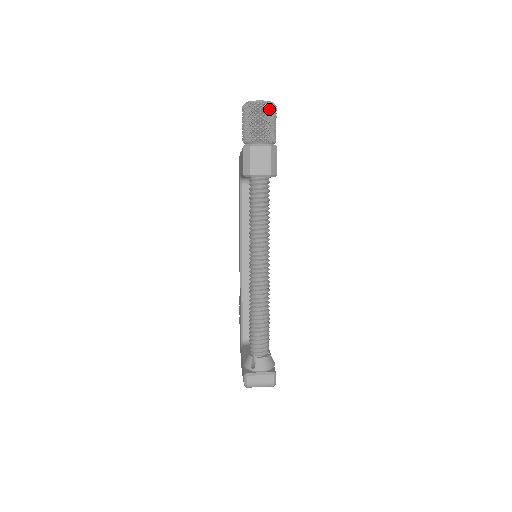
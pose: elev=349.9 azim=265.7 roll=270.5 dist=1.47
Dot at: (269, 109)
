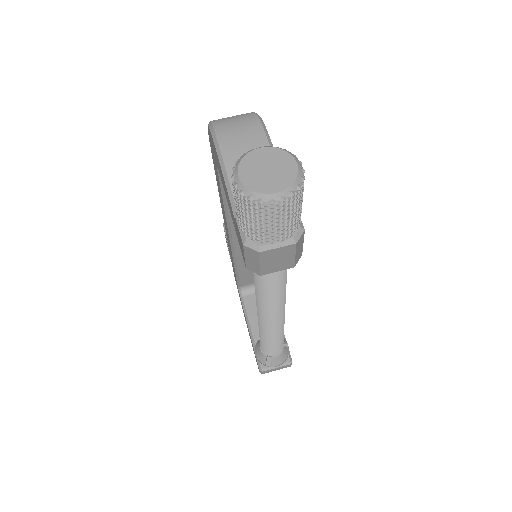
Dot at: (293, 199)
